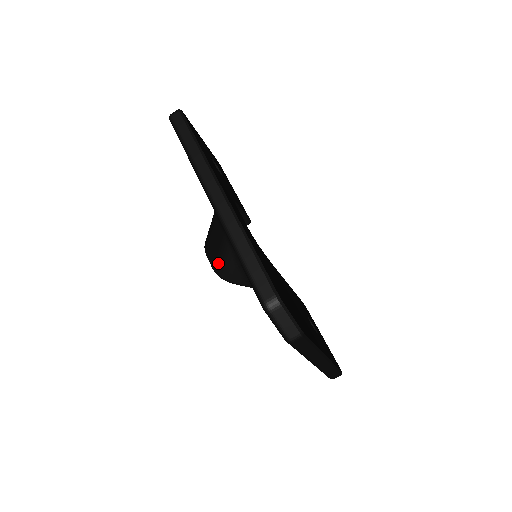
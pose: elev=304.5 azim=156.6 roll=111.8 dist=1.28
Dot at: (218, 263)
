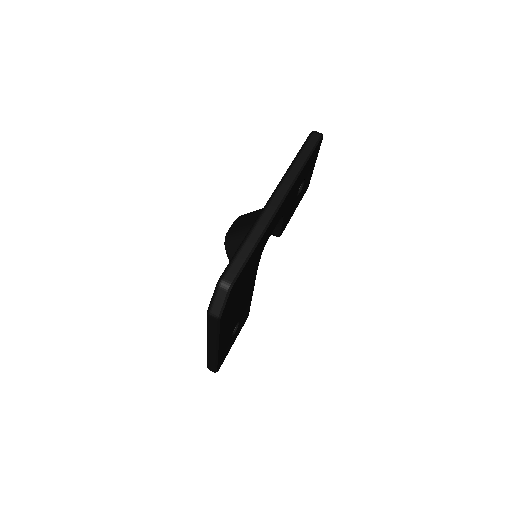
Dot at: (233, 233)
